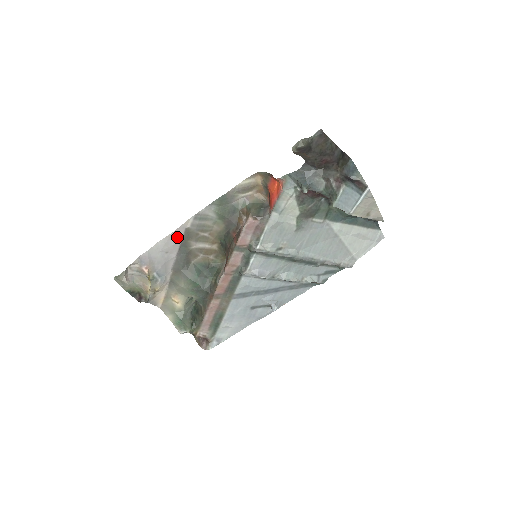
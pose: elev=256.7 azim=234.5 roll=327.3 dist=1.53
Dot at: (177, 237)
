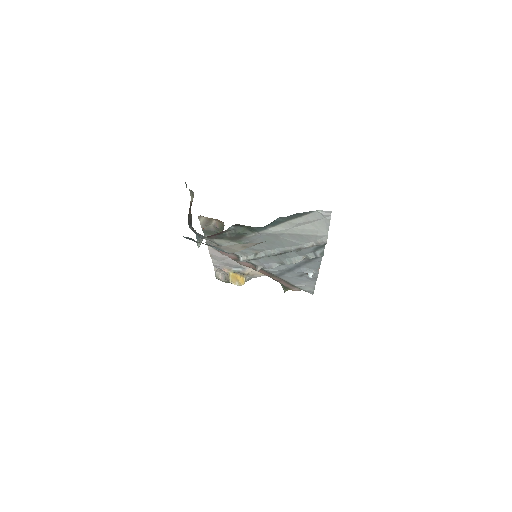
Dot at: (216, 253)
